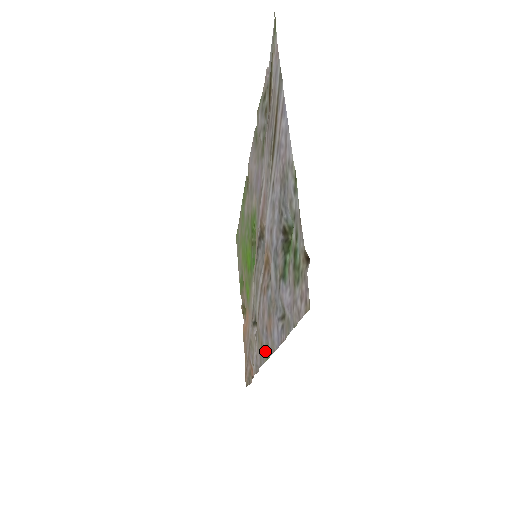
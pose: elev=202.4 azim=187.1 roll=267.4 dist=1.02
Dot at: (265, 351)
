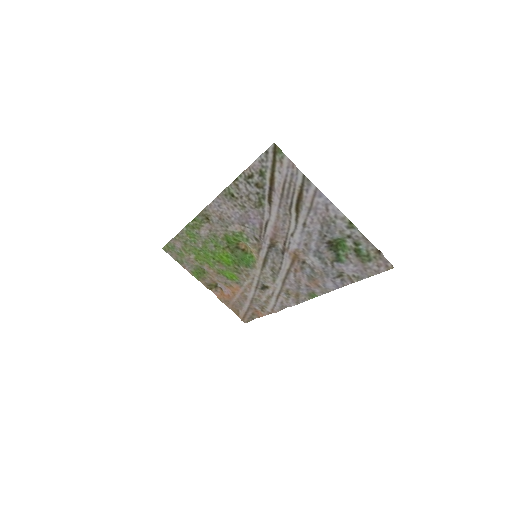
Dot at: (308, 296)
